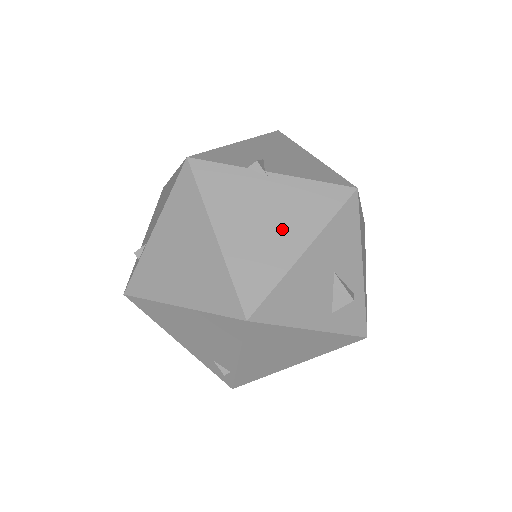
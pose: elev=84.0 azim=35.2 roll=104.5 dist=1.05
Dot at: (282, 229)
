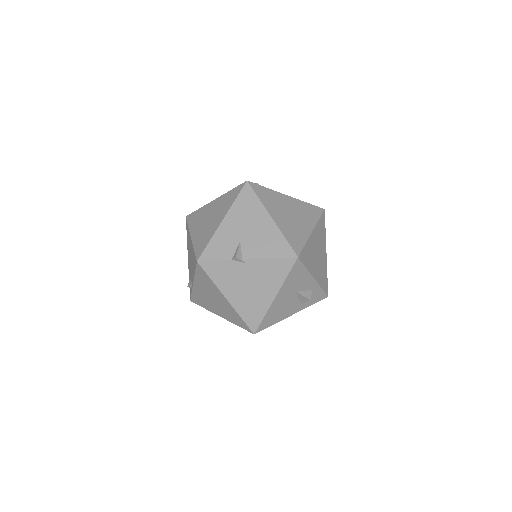
Dot at: (260, 289)
